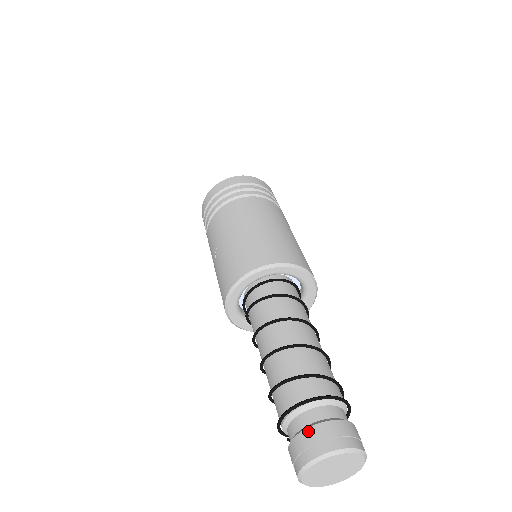
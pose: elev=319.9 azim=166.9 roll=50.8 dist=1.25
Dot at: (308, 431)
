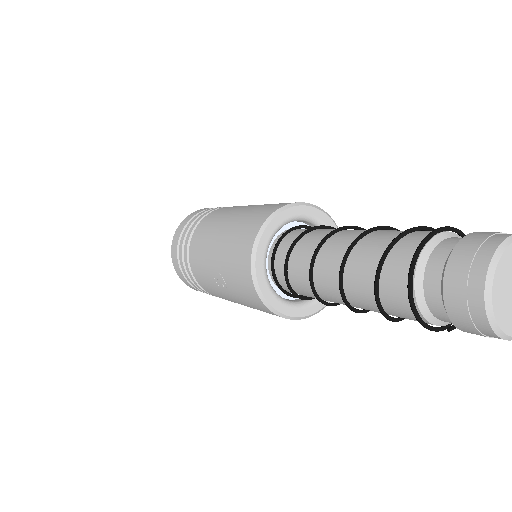
Dot at: (447, 280)
